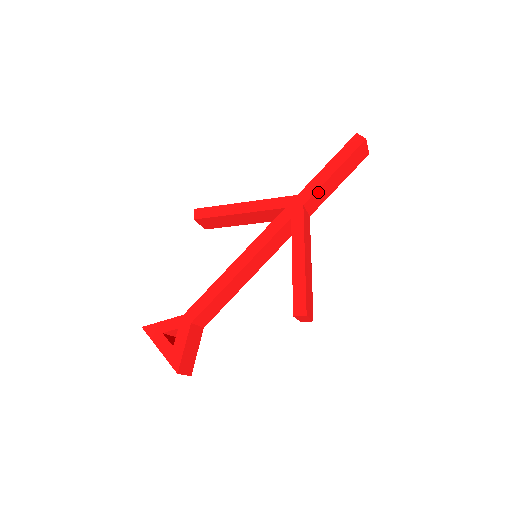
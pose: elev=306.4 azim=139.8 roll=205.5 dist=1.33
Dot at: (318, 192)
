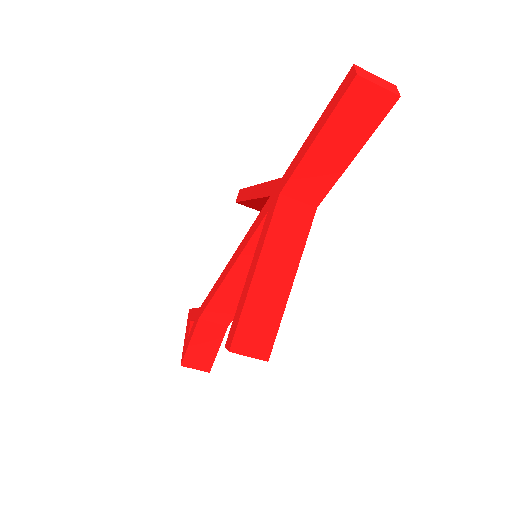
Dot at: (300, 173)
